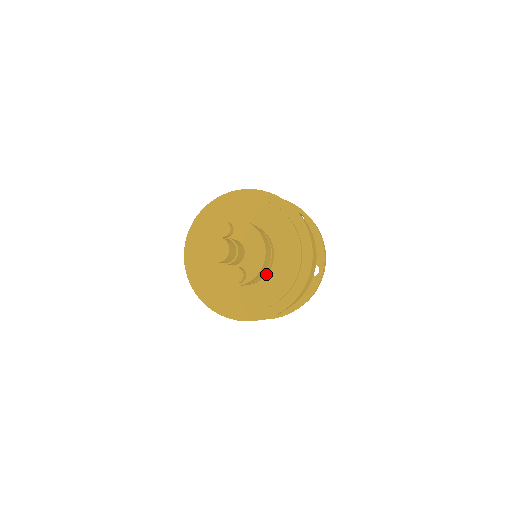
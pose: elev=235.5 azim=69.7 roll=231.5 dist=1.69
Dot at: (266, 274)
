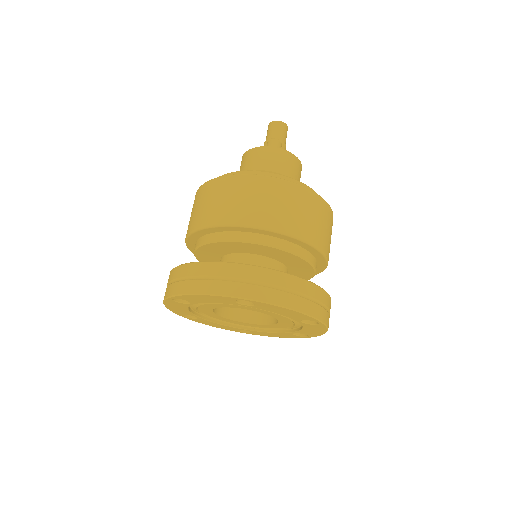
Dot at: occluded
